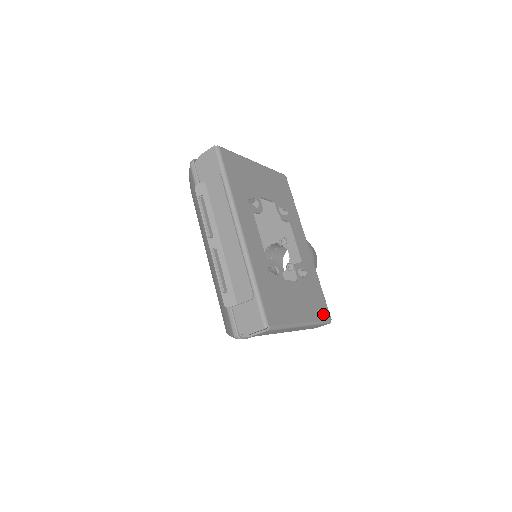
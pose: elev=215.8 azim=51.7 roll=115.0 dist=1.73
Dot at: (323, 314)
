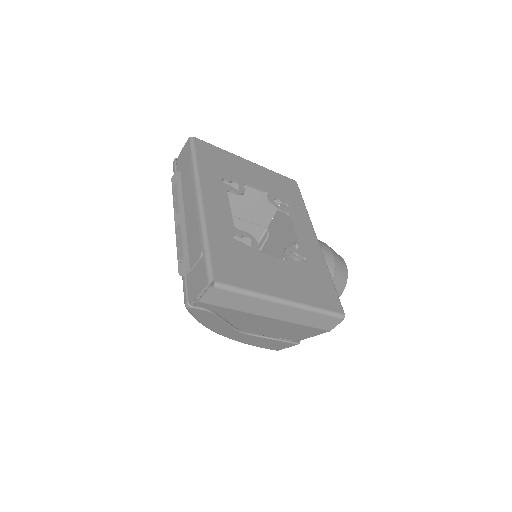
Dot at: (328, 304)
